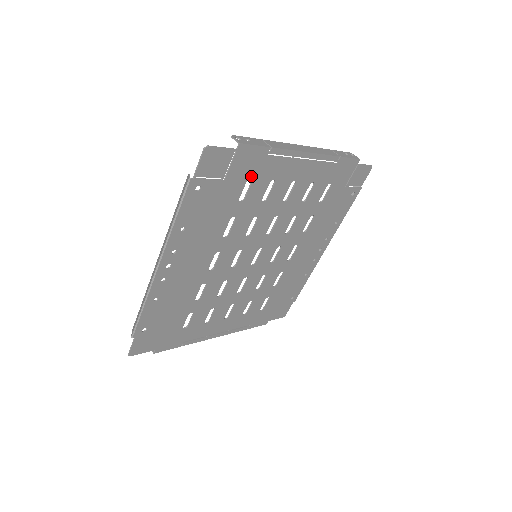
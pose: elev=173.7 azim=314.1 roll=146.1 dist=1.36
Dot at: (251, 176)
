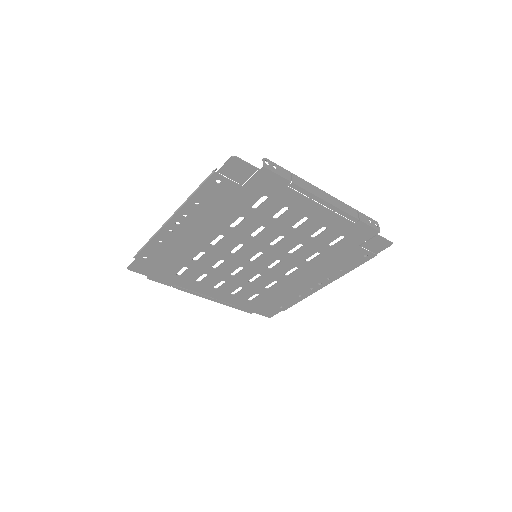
Dot at: (267, 195)
